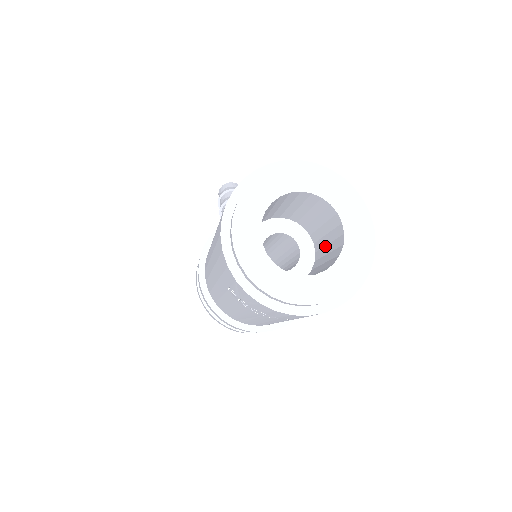
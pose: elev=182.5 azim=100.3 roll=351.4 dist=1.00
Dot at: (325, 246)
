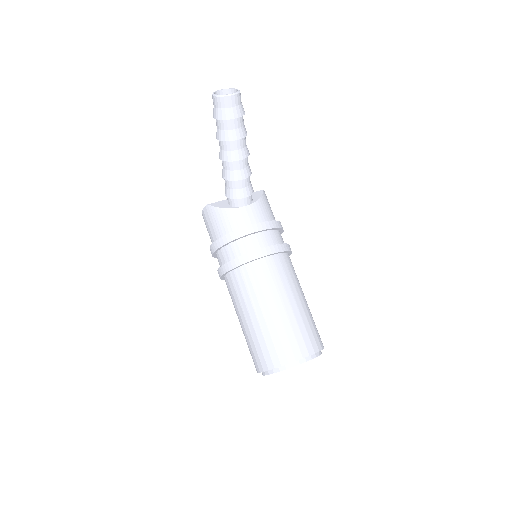
Dot at: occluded
